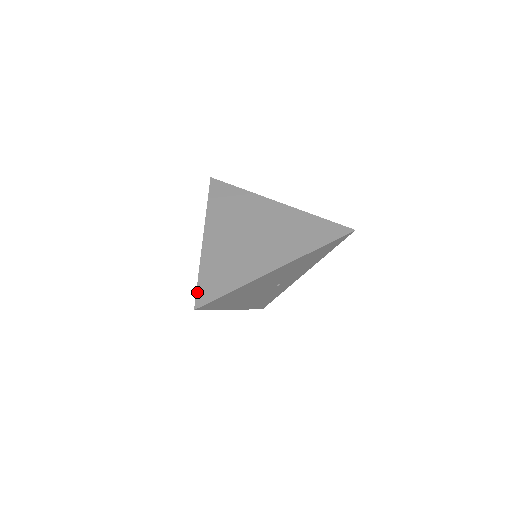
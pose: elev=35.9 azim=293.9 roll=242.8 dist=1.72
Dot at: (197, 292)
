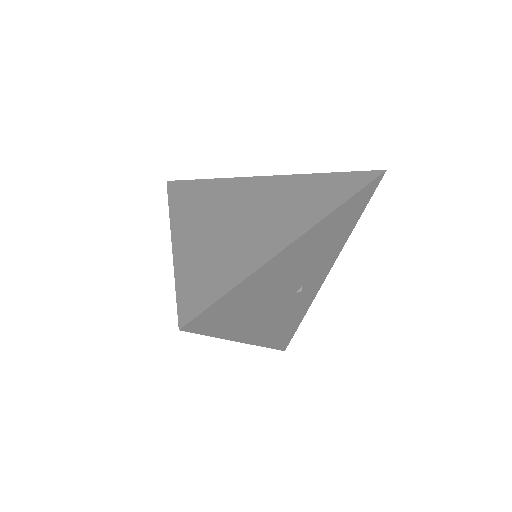
Dot at: (178, 305)
